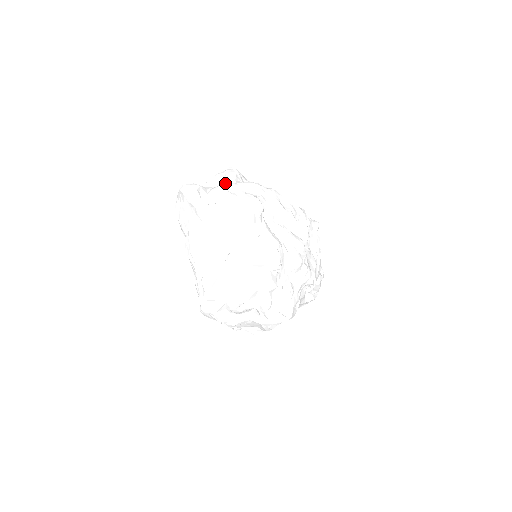
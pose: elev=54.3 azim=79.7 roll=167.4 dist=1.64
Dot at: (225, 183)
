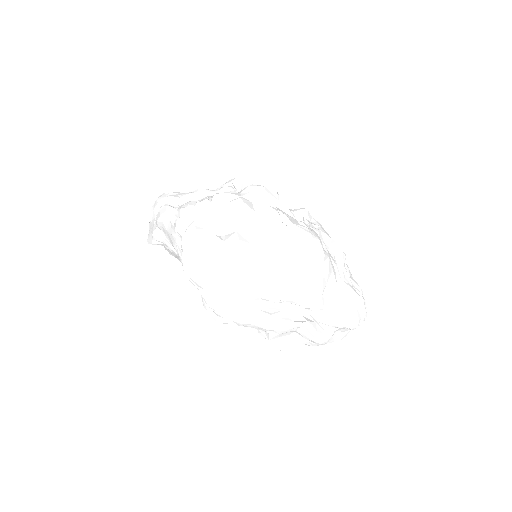
Dot at: occluded
